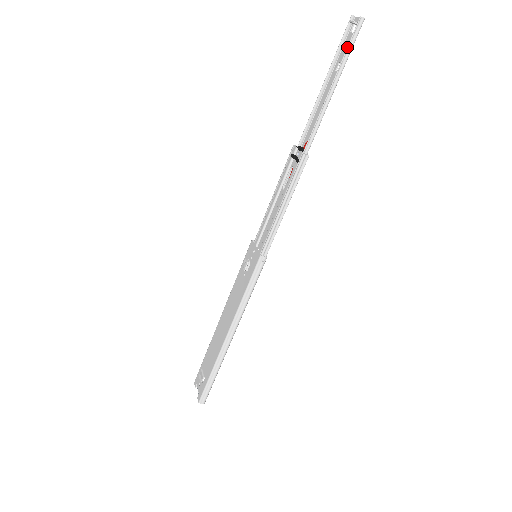
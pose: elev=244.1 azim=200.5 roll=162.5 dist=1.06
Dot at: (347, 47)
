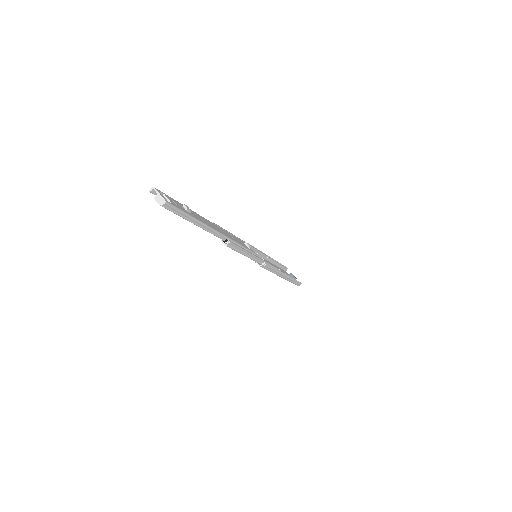
Dot at: occluded
